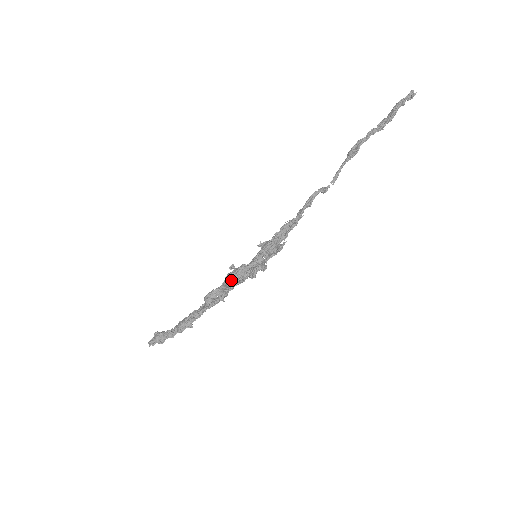
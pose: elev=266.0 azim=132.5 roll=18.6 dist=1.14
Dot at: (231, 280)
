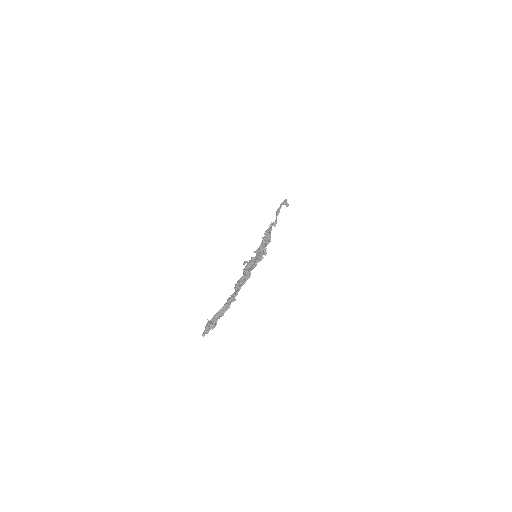
Dot at: occluded
